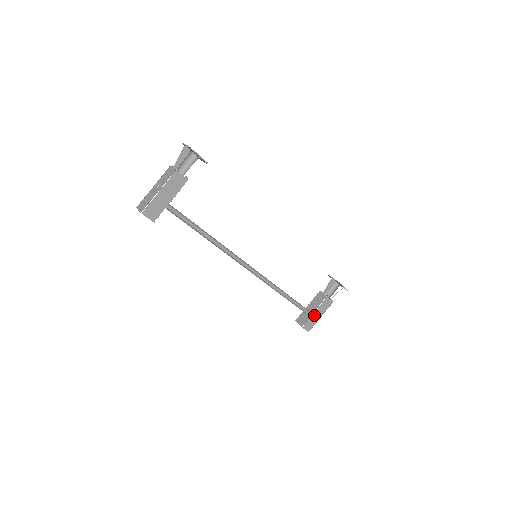
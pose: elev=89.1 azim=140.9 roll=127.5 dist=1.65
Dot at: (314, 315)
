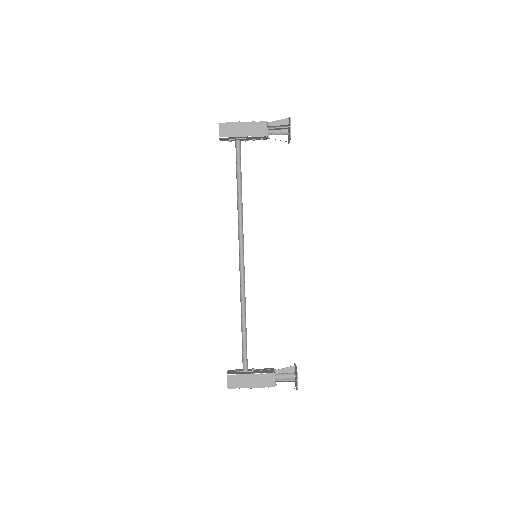
Dot at: (248, 377)
